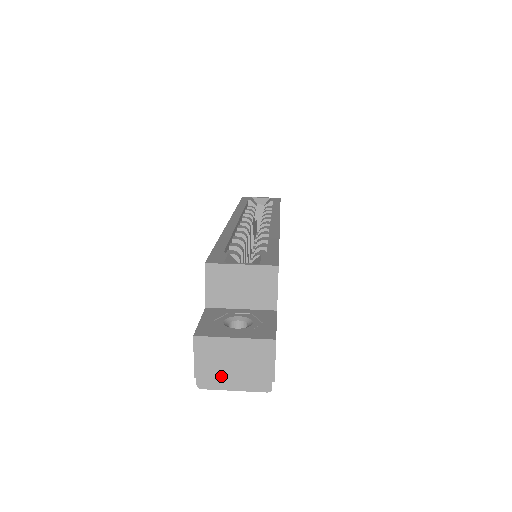
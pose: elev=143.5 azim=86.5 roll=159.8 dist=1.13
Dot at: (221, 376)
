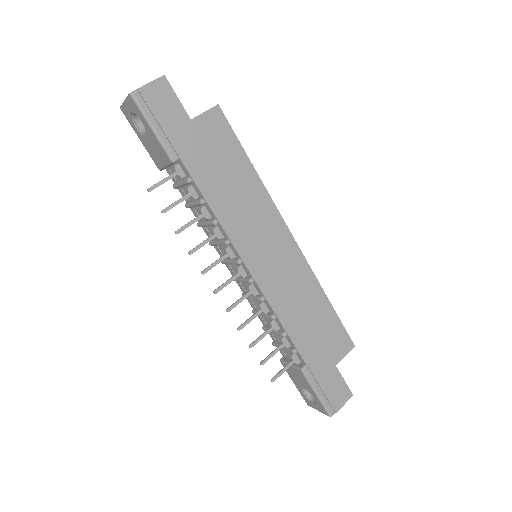
Dot at: occluded
